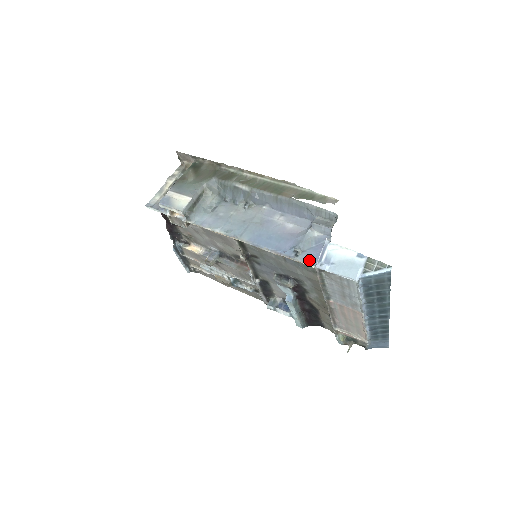
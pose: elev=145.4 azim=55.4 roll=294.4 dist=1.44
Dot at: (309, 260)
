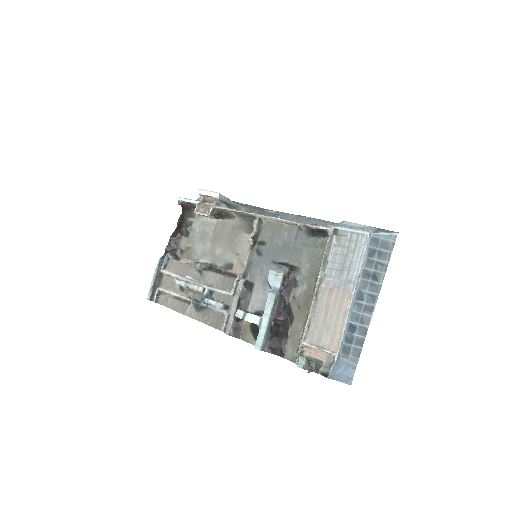
Dot at: (325, 228)
